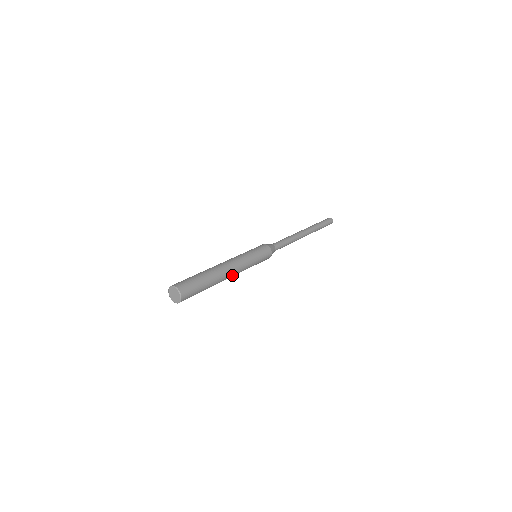
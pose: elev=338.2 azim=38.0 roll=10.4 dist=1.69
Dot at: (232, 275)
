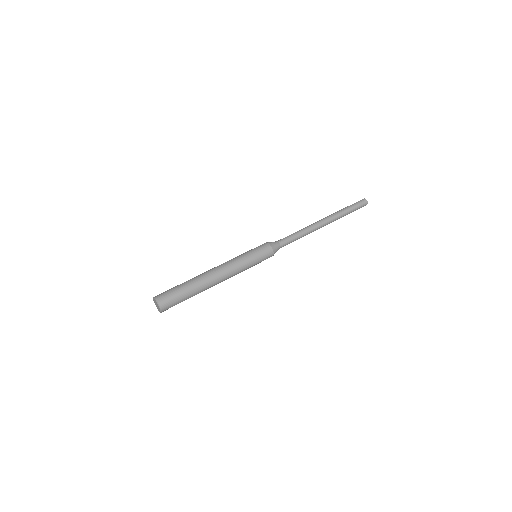
Dot at: occluded
